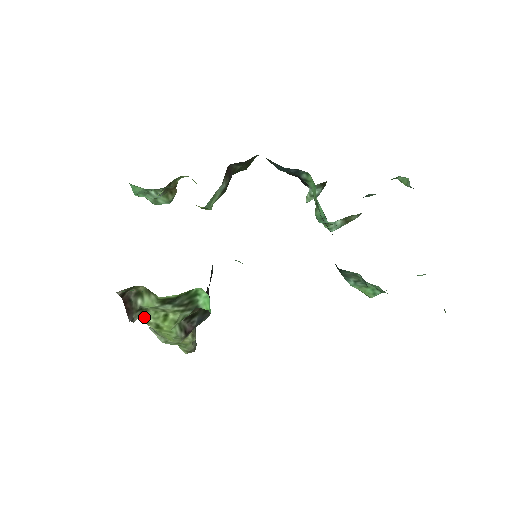
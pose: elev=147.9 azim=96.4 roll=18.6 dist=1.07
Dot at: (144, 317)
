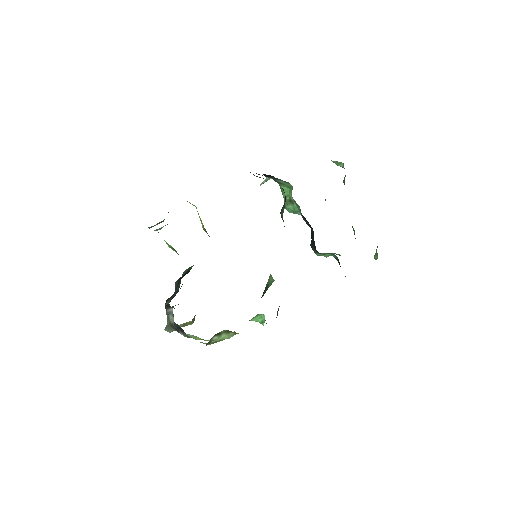
Dot at: occluded
